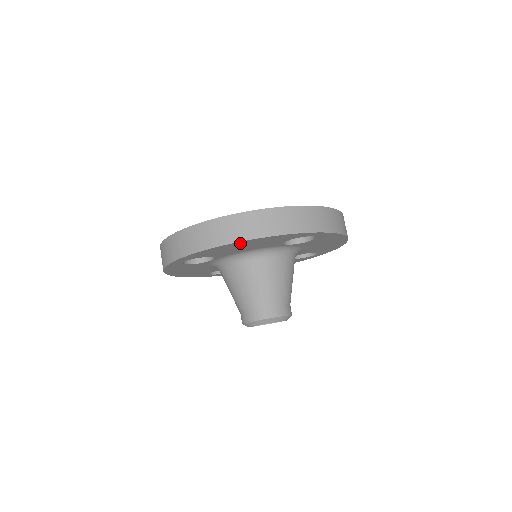
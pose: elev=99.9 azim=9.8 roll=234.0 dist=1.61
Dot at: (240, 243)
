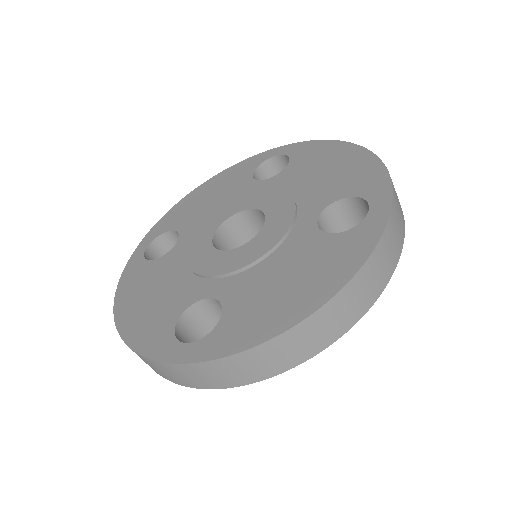
Dot at: occluded
